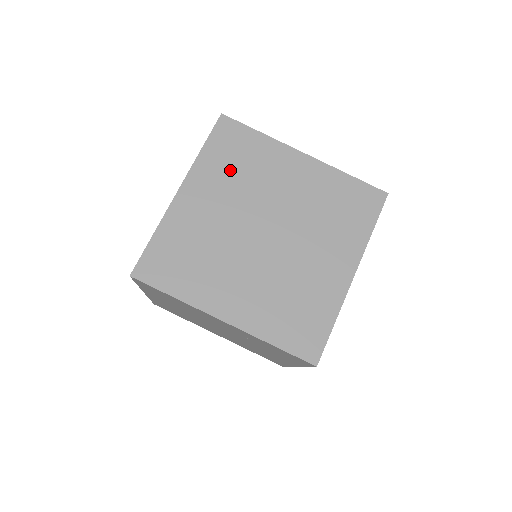
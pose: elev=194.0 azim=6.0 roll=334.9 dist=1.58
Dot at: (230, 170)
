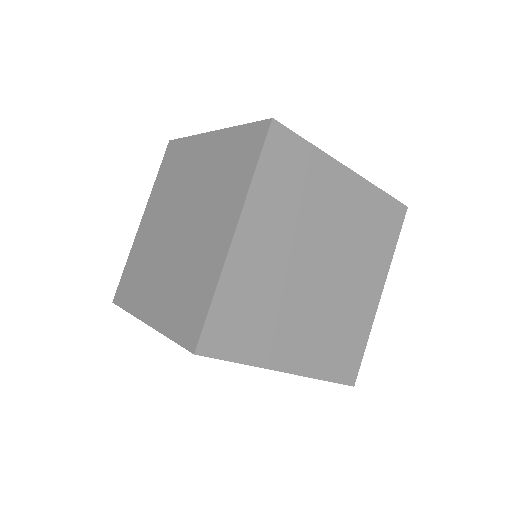
Dot at: (167, 184)
